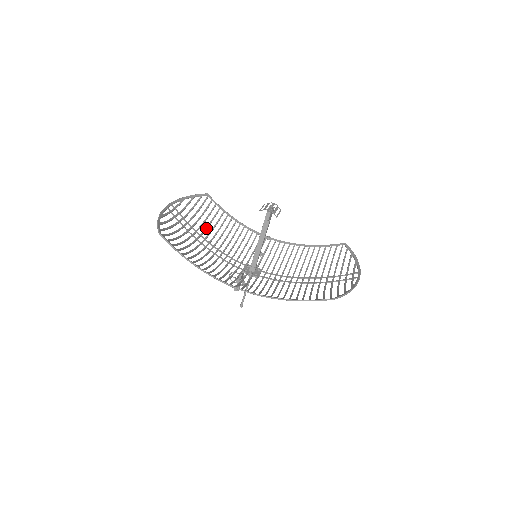
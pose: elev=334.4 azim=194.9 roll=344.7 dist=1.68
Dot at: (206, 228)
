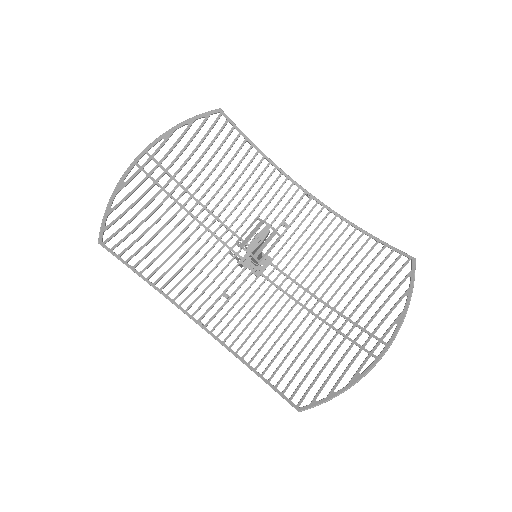
Dot at: (206, 178)
